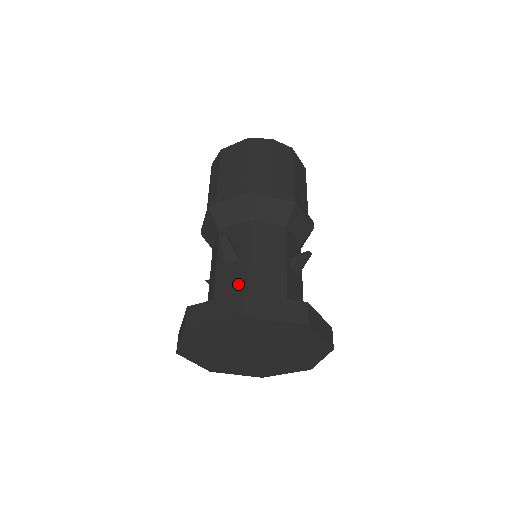
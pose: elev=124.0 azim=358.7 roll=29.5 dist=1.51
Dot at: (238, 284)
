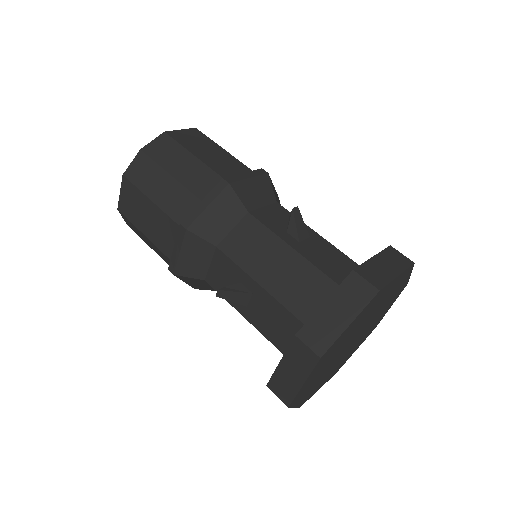
Dot at: (278, 316)
